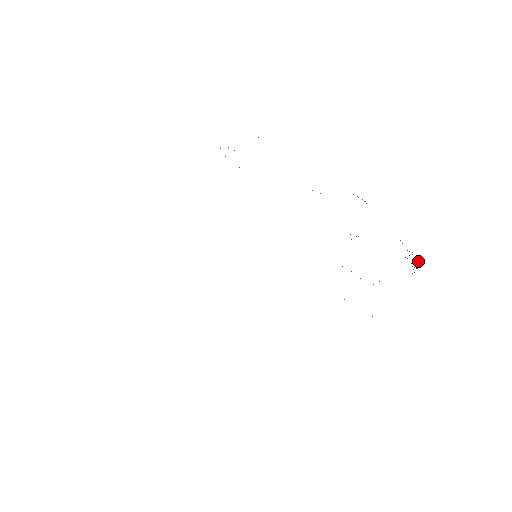
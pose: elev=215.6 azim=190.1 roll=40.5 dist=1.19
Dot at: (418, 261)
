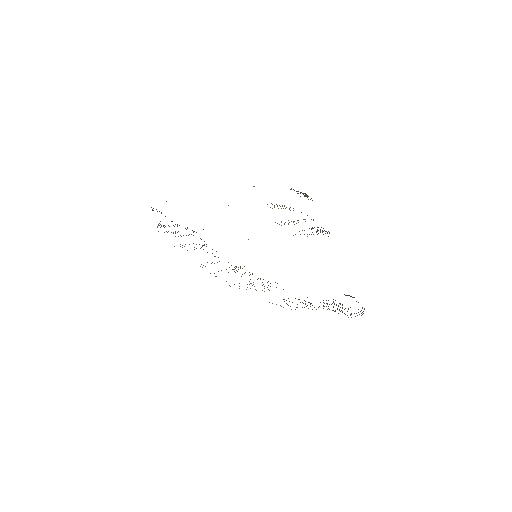
Dot at: (304, 193)
